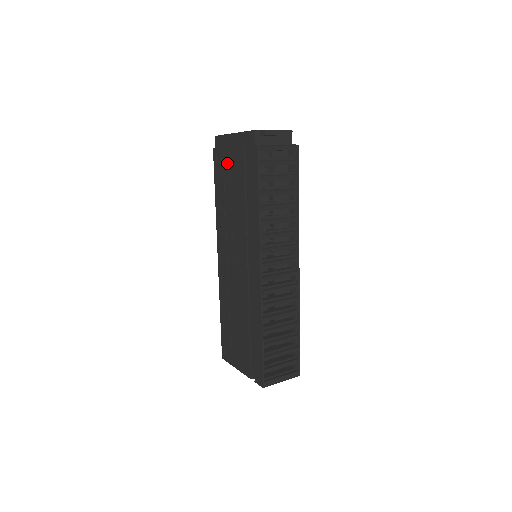
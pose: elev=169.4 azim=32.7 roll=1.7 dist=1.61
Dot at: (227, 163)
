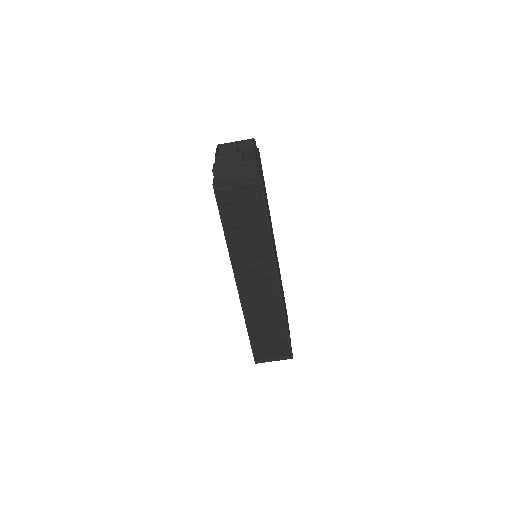
Dot at: occluded
